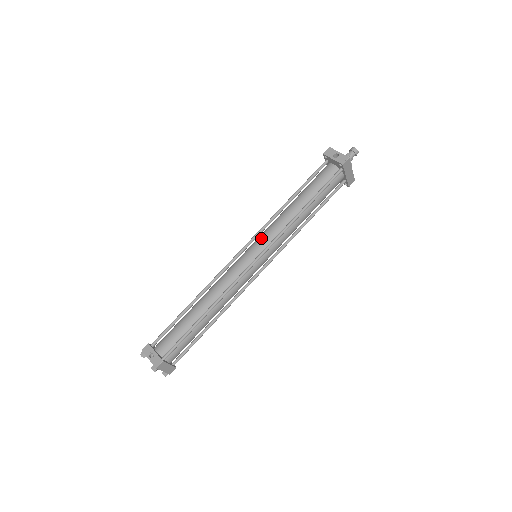
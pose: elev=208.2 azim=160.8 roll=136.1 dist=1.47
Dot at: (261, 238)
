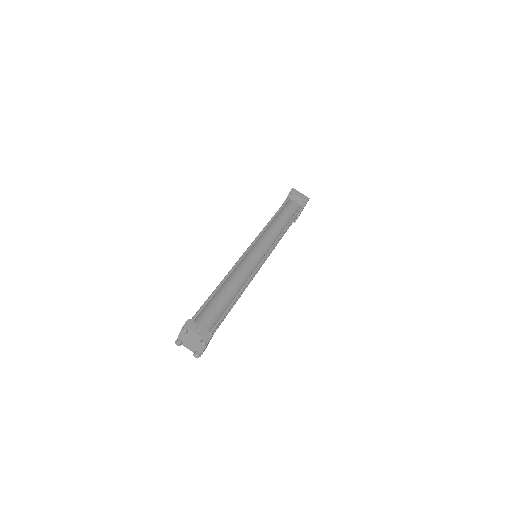
Dot at: (263, 241)
